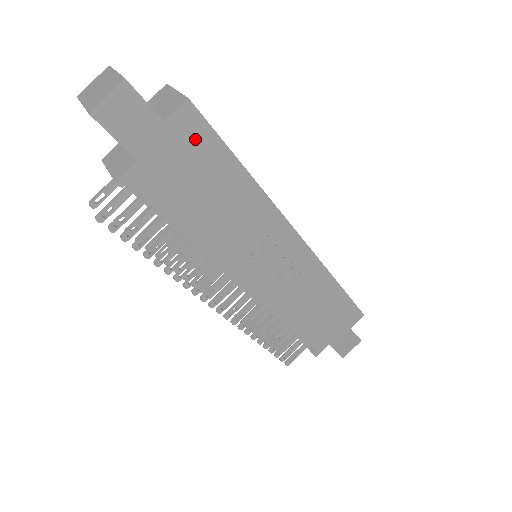
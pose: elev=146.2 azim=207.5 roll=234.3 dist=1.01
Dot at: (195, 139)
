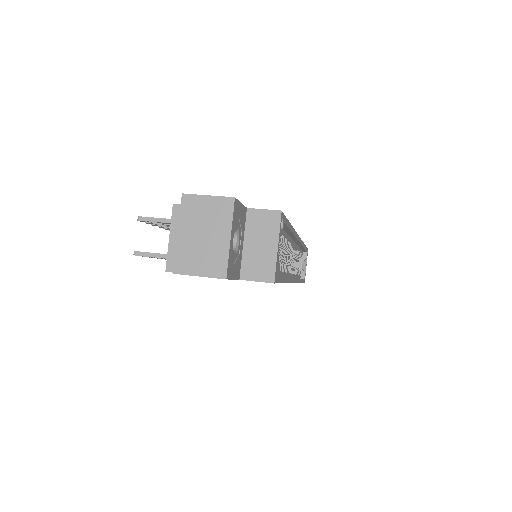
Dot at: occluded
